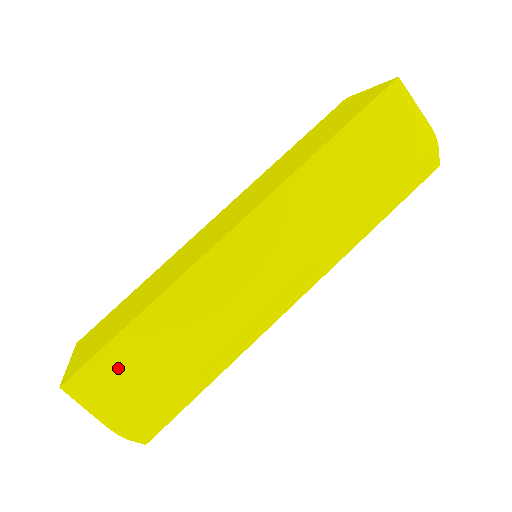
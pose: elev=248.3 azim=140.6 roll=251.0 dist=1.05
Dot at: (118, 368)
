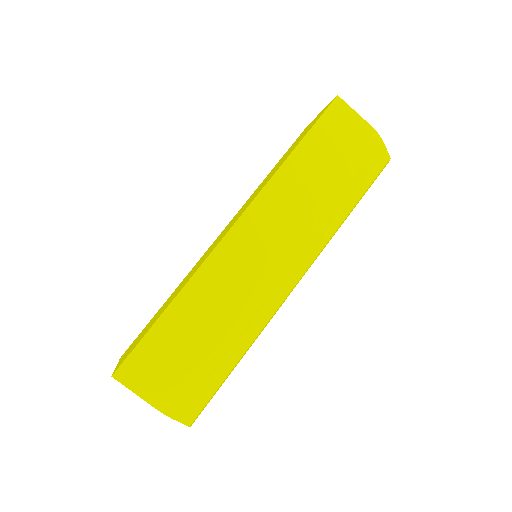
Dot at: (156, 355)
